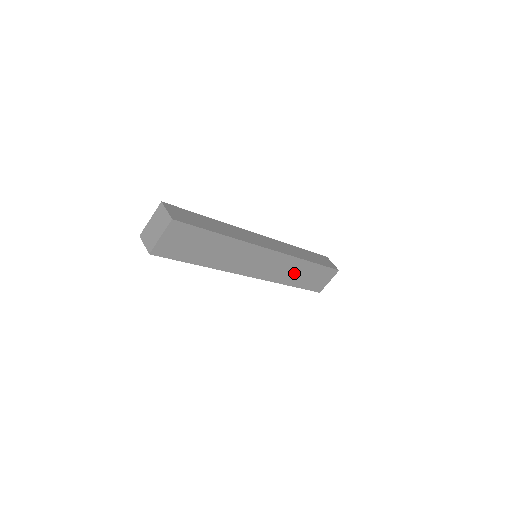
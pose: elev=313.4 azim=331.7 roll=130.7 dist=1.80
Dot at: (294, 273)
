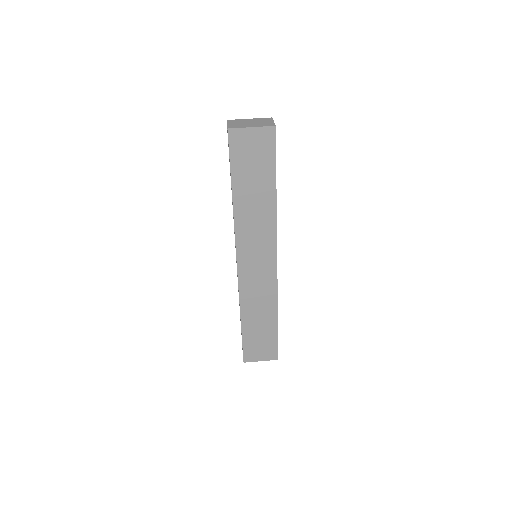
Dot at: (258, 310)
